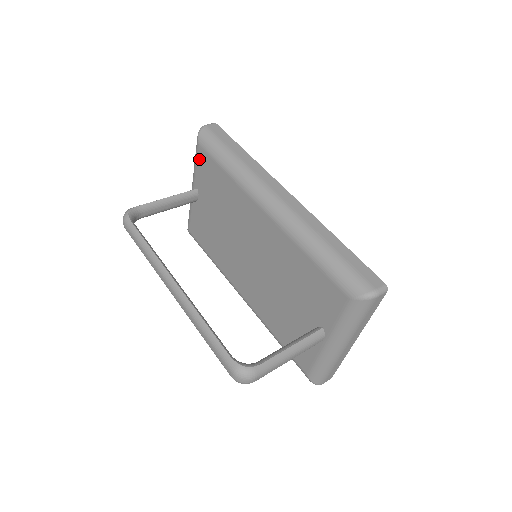
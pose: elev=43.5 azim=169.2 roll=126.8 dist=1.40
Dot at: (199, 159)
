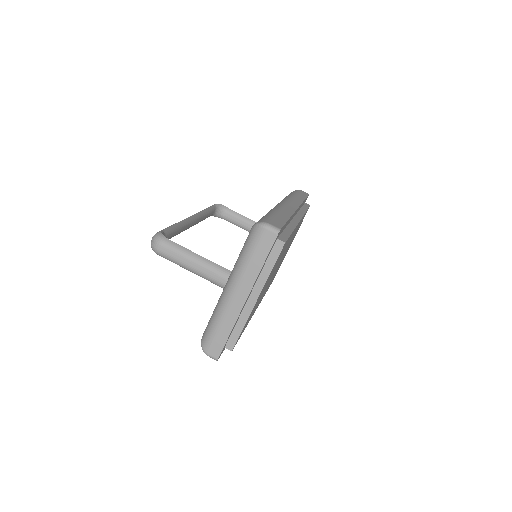
Dot at: occluded
